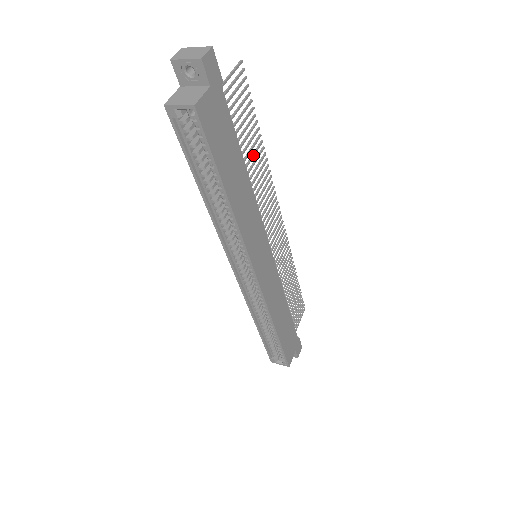
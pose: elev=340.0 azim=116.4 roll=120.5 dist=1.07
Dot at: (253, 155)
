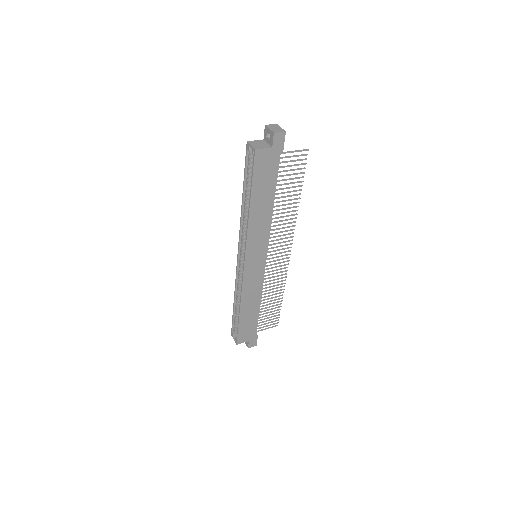
Dot at: (287, 200)
